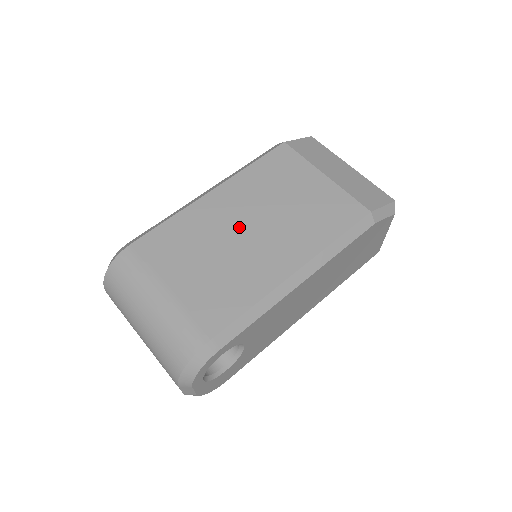
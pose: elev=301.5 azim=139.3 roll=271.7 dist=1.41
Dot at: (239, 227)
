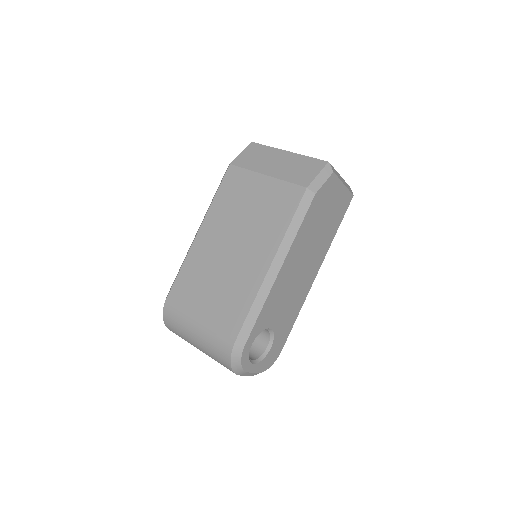
Dot at: (224, 251)
